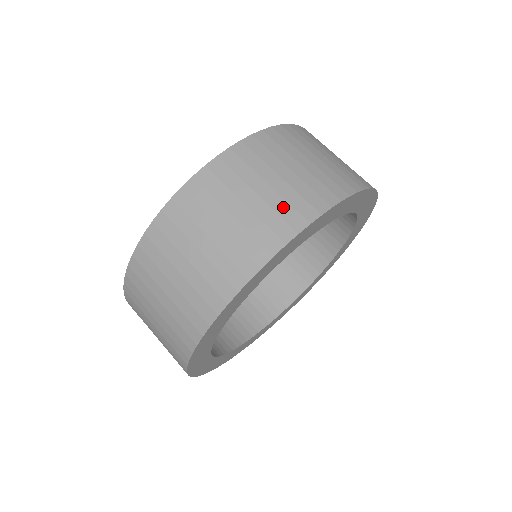
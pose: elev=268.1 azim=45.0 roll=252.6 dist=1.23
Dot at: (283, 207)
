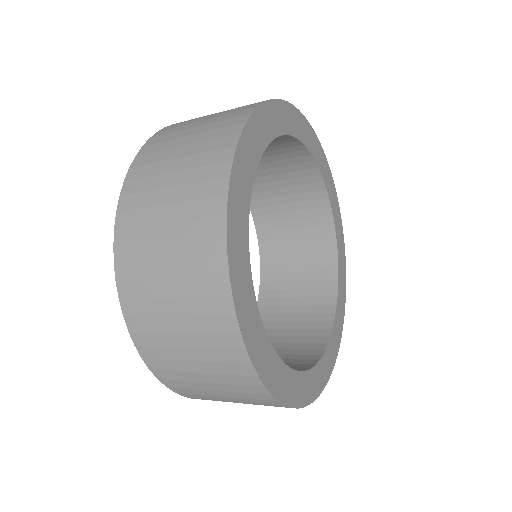
Dot at: occluded
